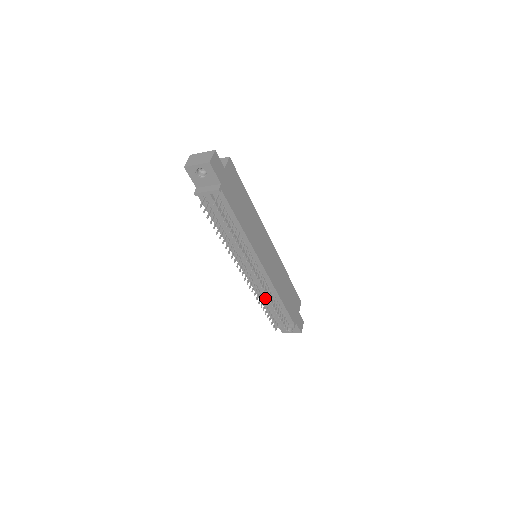
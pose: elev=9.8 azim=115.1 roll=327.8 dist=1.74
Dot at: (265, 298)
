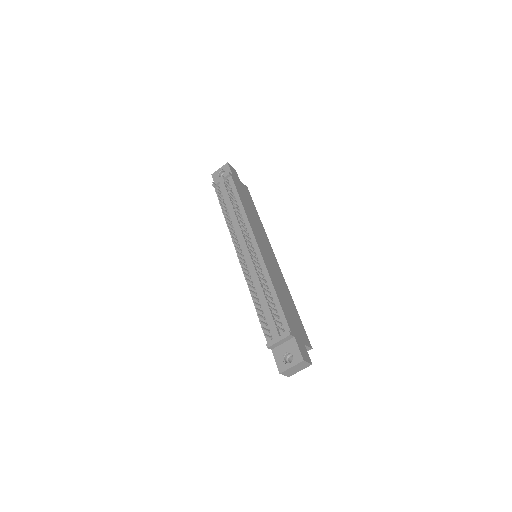
Dot at: (258, 294)
